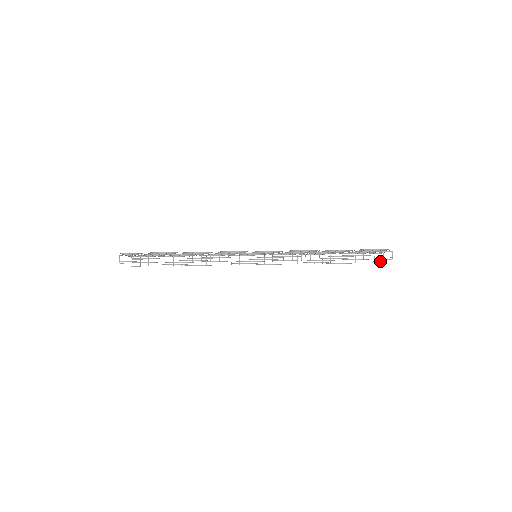
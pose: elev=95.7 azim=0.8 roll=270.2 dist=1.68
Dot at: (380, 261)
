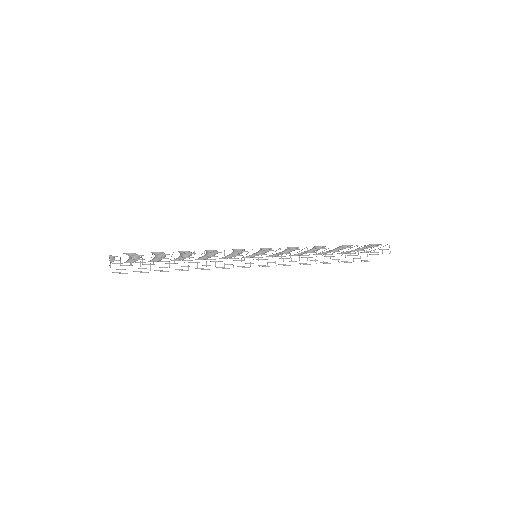
Dot at: occluded
